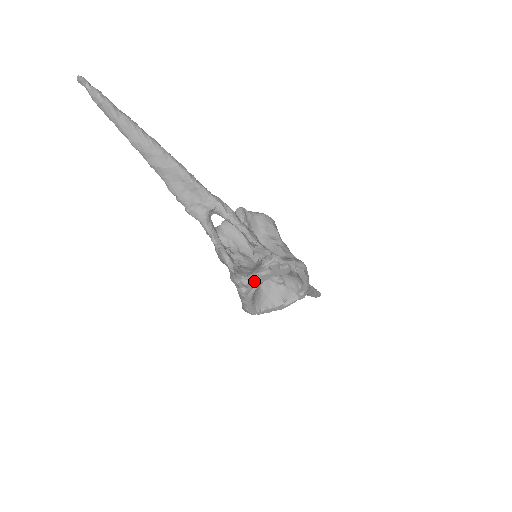
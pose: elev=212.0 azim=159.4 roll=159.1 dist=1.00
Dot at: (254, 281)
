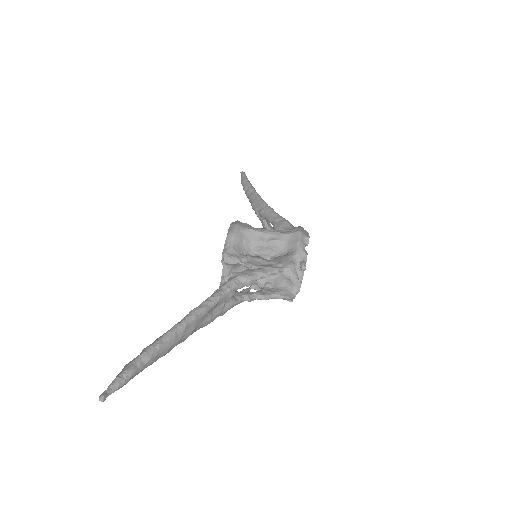
Dot at: occluded
